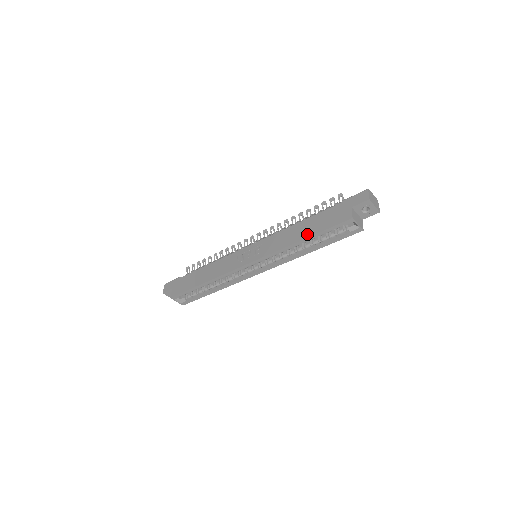
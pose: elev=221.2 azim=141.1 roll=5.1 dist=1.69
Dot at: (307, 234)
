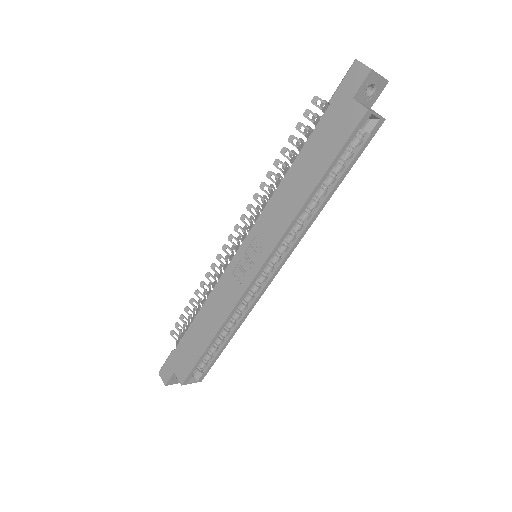
Dot at: (314, 177)
